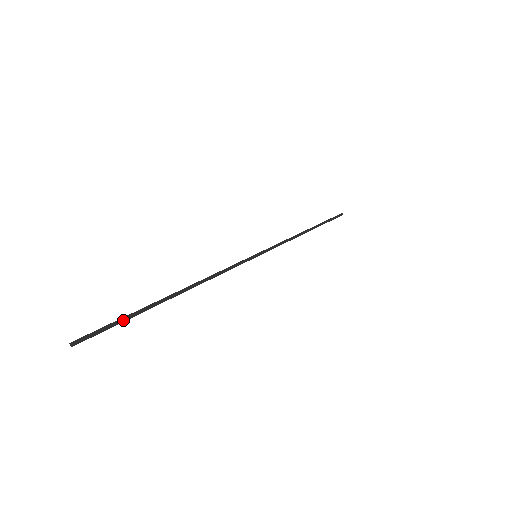
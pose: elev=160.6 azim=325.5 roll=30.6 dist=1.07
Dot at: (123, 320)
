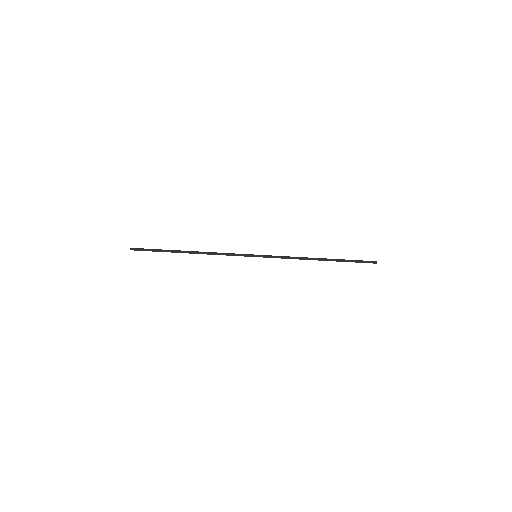
Dot at: (155, 249)
